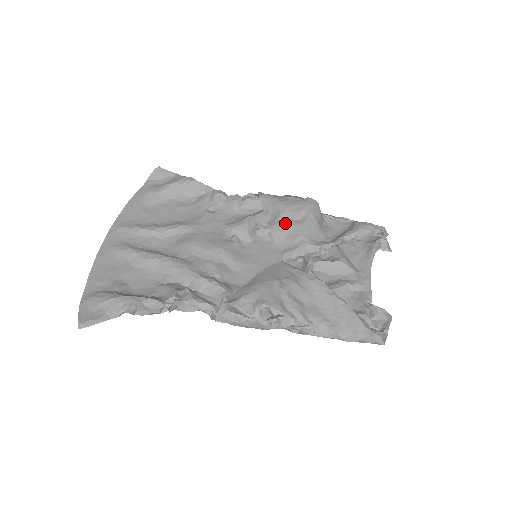
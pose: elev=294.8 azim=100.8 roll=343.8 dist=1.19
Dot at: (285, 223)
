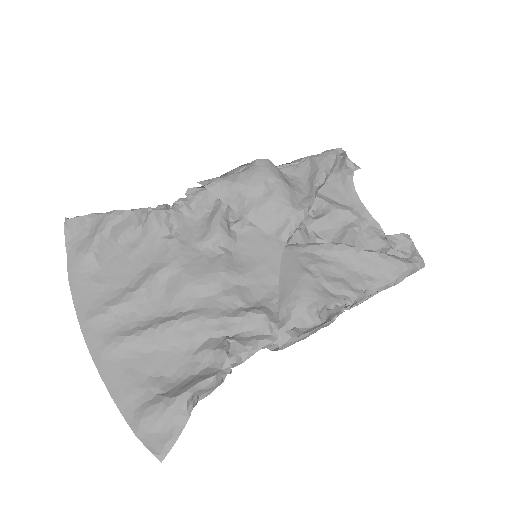
Dot at: (257, 203)
